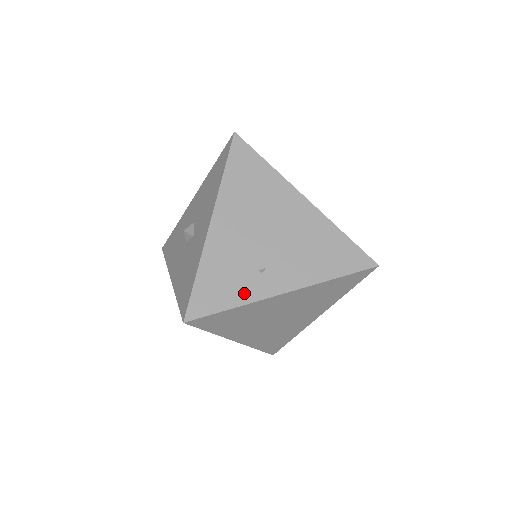
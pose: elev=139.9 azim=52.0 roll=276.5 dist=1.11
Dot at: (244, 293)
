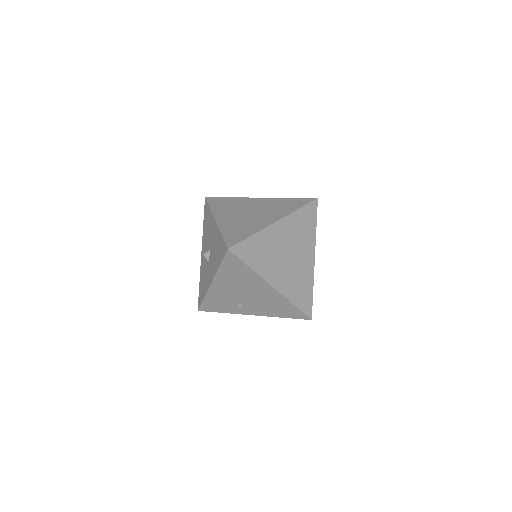
Dot at: (229, 310)
